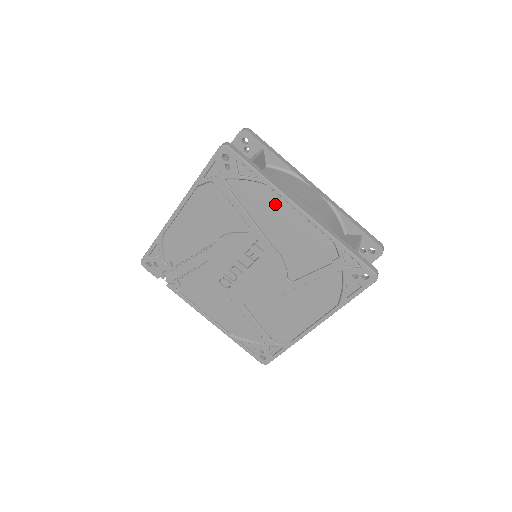
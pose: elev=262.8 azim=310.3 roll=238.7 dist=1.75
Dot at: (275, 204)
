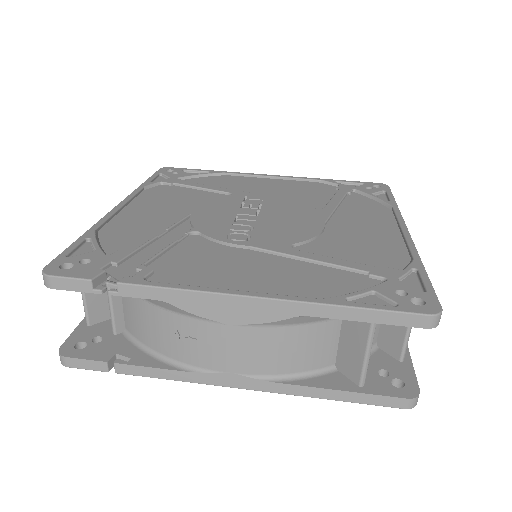
Dot at: (242, 180)
